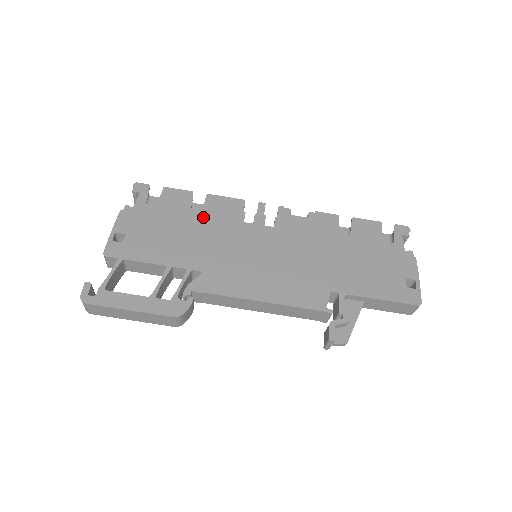
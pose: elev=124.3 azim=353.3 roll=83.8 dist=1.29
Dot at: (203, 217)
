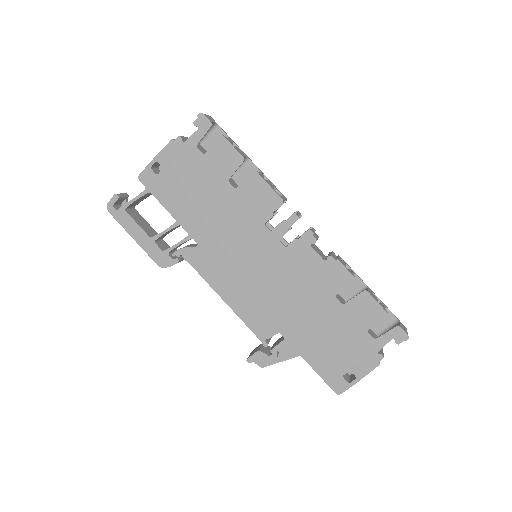
Dot at: (234, 194)
